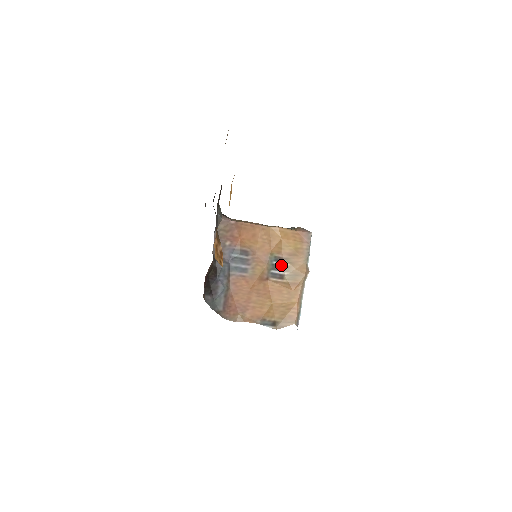
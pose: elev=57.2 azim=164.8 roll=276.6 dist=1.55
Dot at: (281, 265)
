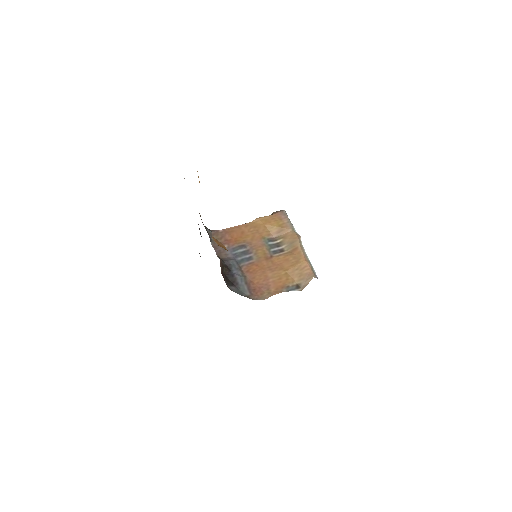
Dot at: (276, 243)
